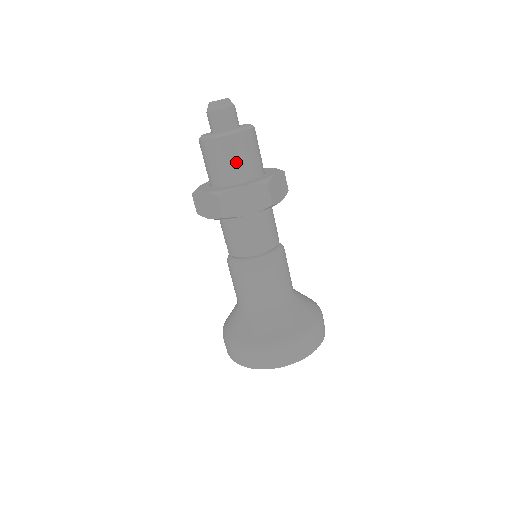
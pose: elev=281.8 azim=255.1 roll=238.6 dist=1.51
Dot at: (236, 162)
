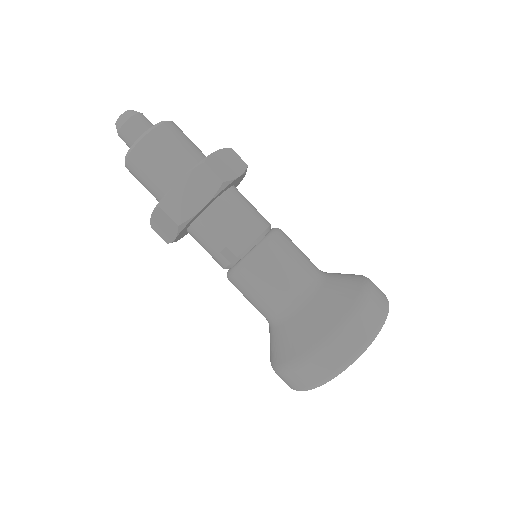
Dot at: (189, 144)
